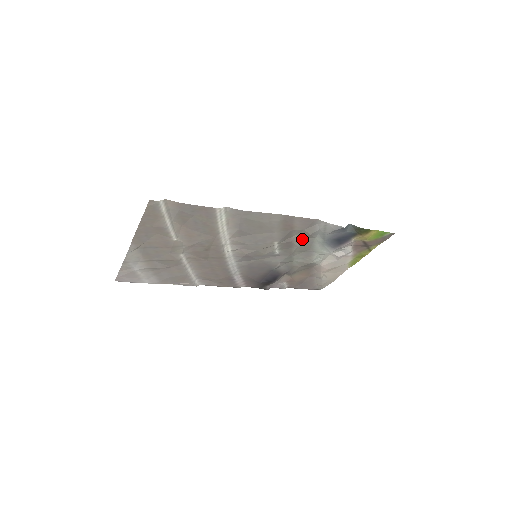
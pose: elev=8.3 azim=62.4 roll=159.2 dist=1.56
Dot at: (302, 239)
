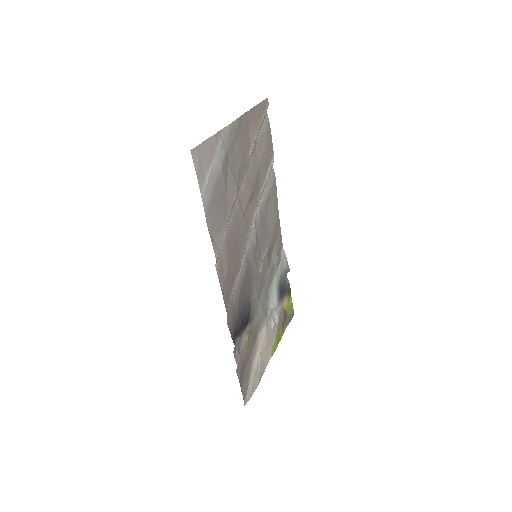
Dot at: (272, 266)
